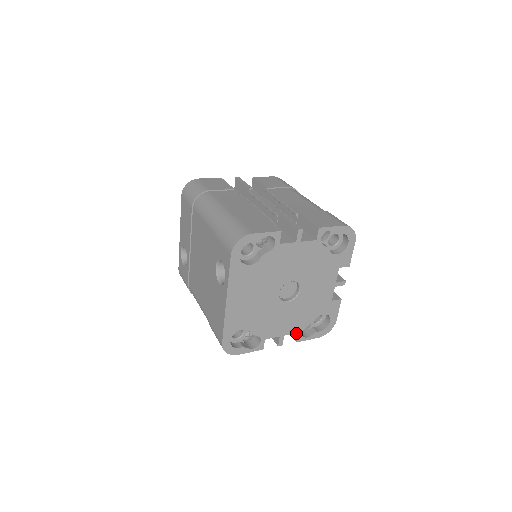
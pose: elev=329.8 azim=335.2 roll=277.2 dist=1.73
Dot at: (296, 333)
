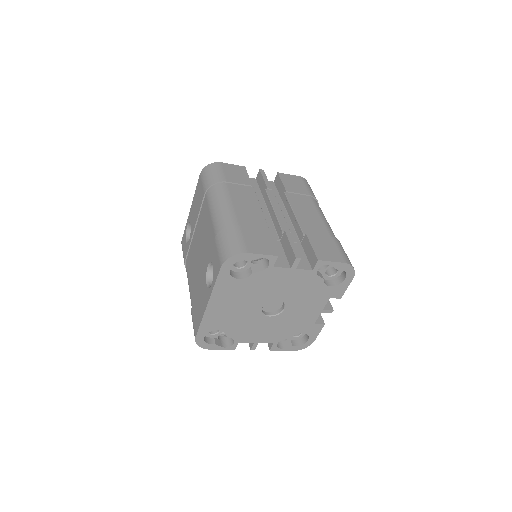
Dot at: occluded
